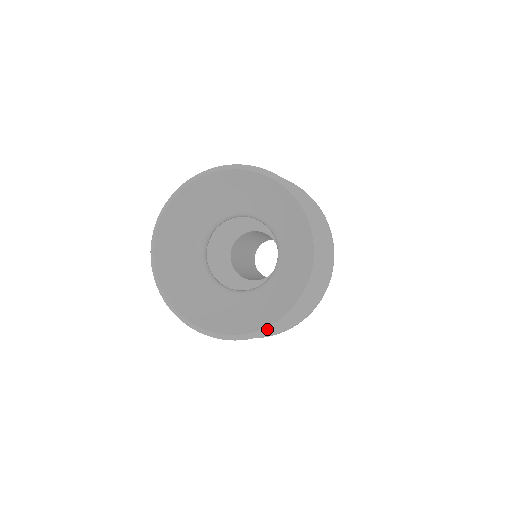
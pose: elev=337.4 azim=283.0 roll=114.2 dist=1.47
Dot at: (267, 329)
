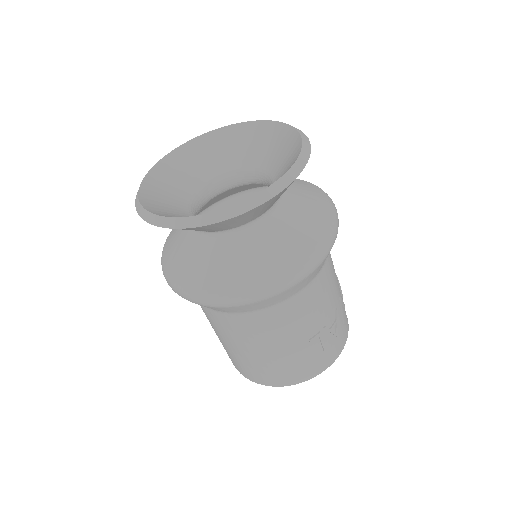
Dot at: (254, 200)
